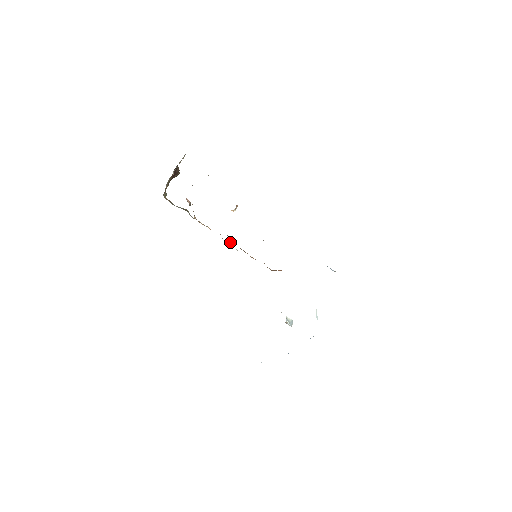
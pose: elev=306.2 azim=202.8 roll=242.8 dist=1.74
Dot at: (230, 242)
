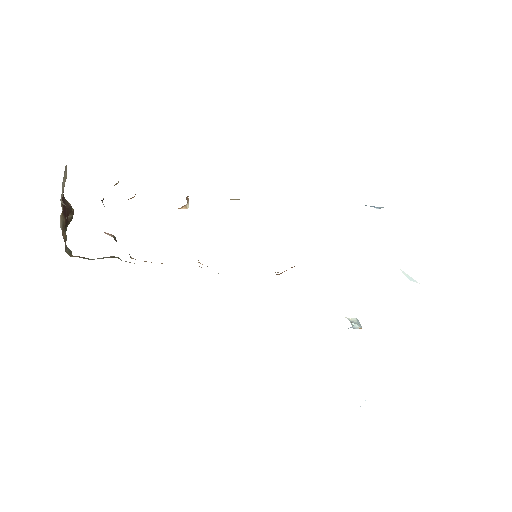
Dot at: occluded
